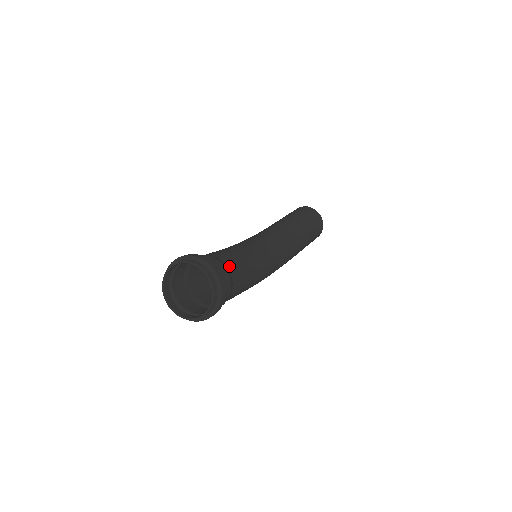
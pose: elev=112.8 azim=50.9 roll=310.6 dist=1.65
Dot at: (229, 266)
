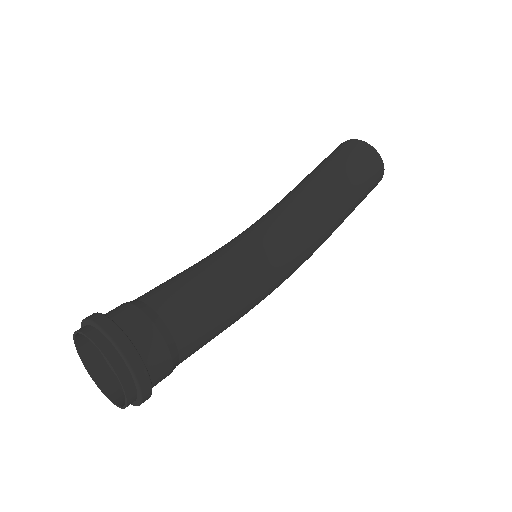
Dot at: (160, 309)
